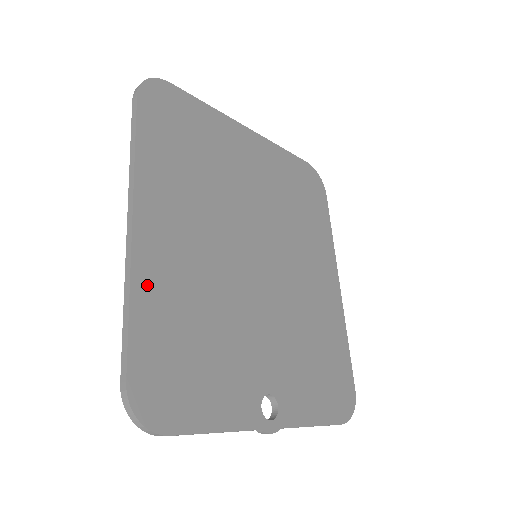
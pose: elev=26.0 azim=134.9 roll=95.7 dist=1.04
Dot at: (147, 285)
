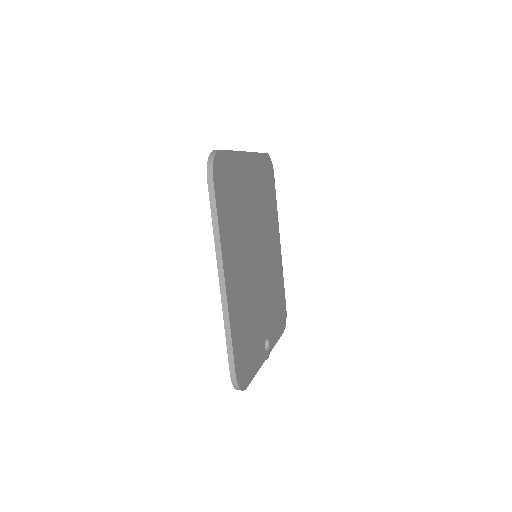
Dot at: (233, 317)
